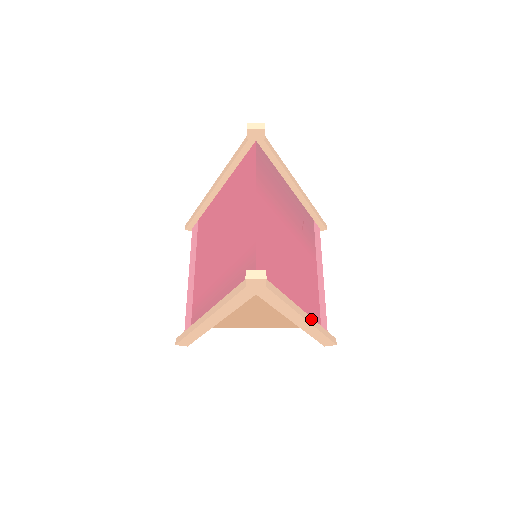
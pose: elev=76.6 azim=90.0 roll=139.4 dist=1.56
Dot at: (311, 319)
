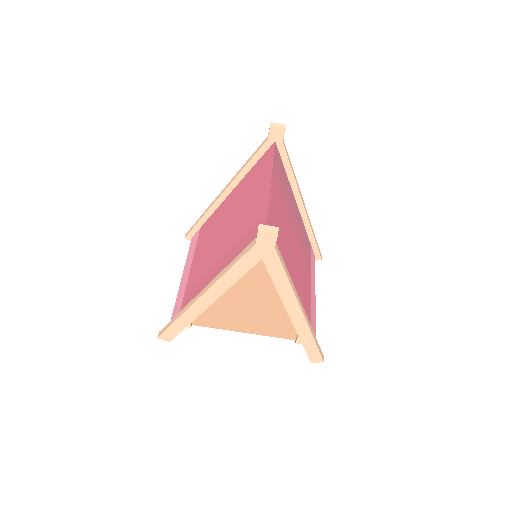
Dot at: (306, 315)
